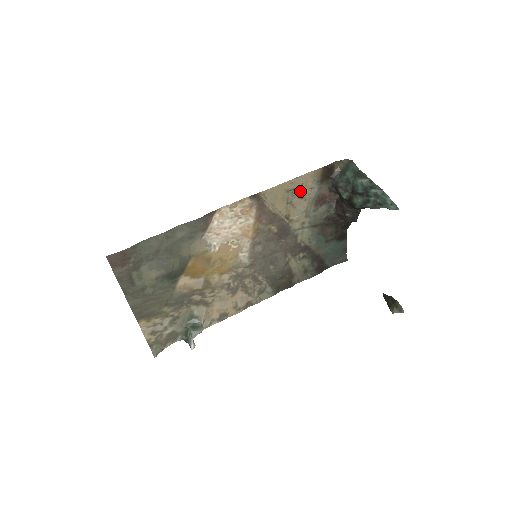
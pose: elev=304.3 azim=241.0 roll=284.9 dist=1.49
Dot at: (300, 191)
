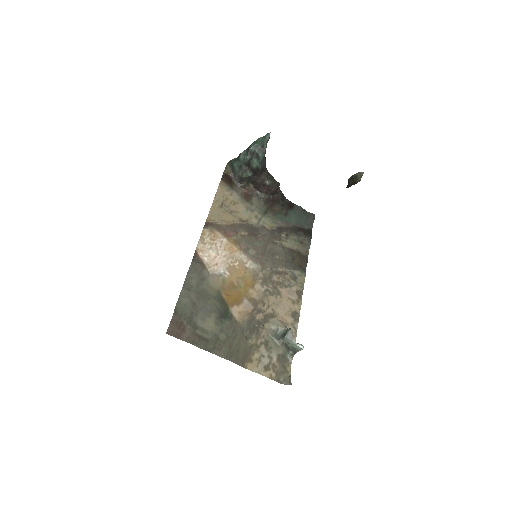
Dot at: (228, 201)
